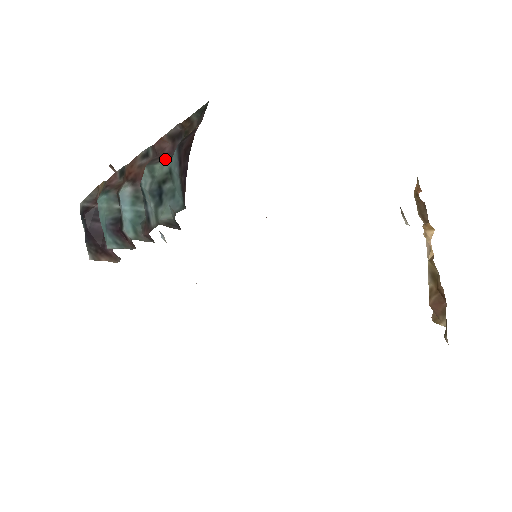
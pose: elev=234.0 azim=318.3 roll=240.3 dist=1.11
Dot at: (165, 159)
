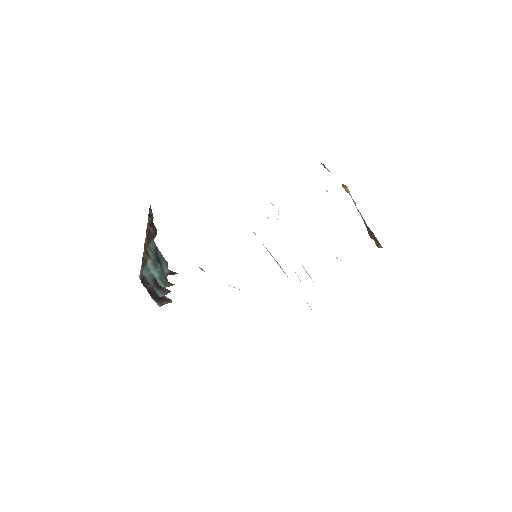
Dot at: (153, 239)
